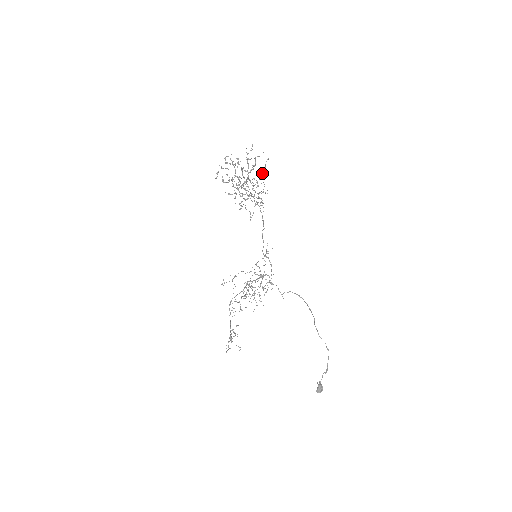
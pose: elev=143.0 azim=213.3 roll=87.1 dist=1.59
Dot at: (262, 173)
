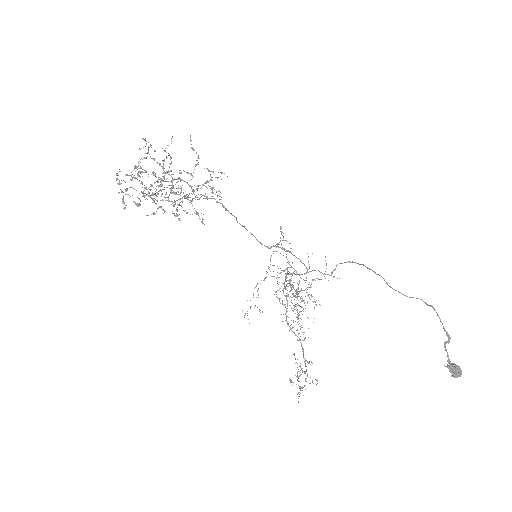
Dot at: occluded
